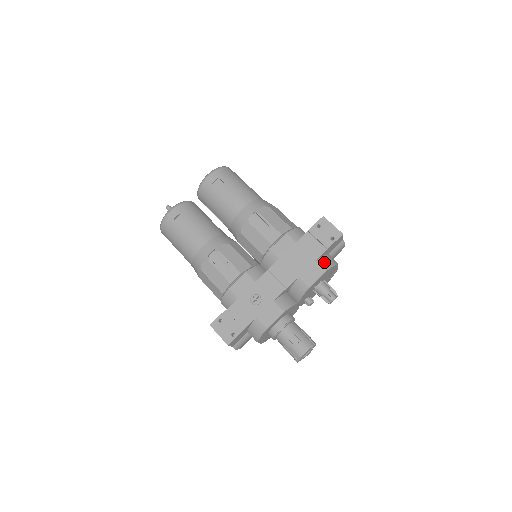
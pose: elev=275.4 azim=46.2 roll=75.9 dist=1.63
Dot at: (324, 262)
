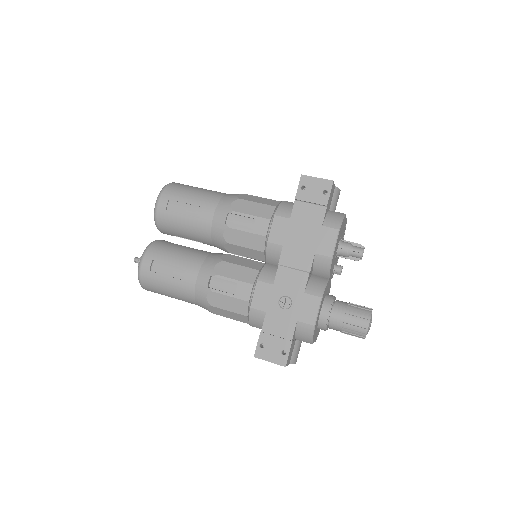
Dot at: (331, 222)
